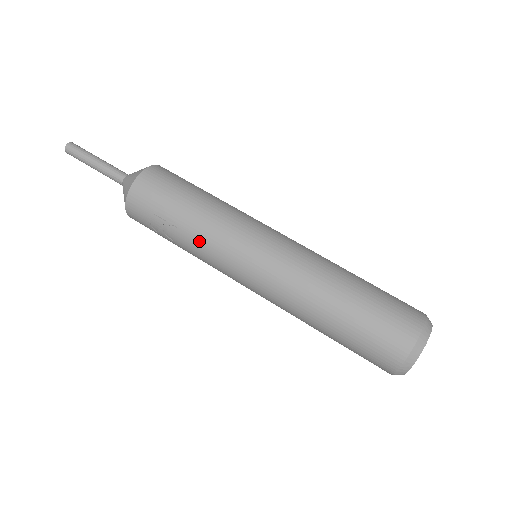
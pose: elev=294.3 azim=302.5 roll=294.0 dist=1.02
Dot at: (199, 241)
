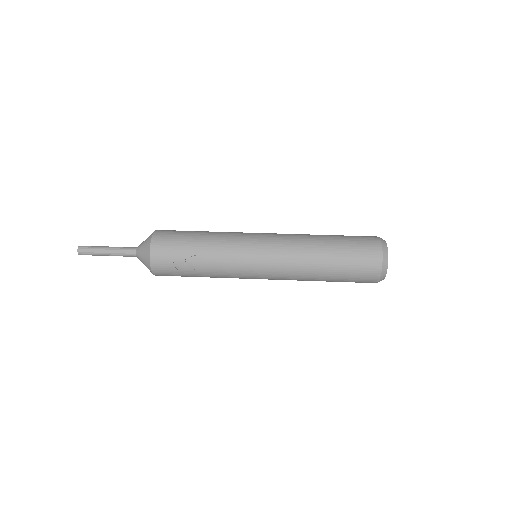
Dot at: (217, 256)
